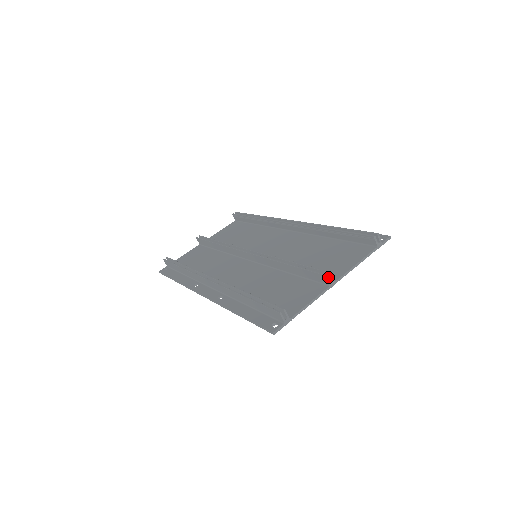
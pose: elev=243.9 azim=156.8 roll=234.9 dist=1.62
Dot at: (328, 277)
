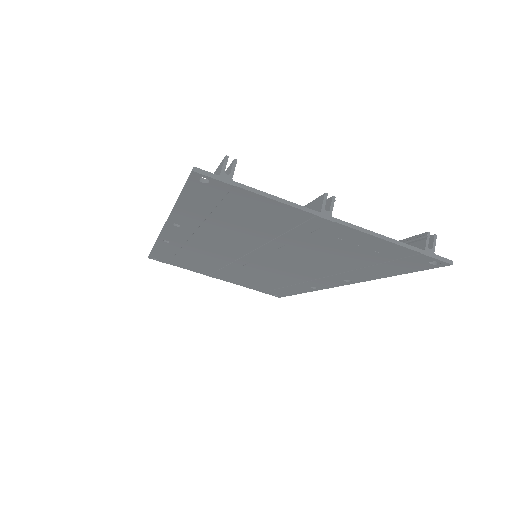
Dot at: (327, 207)
